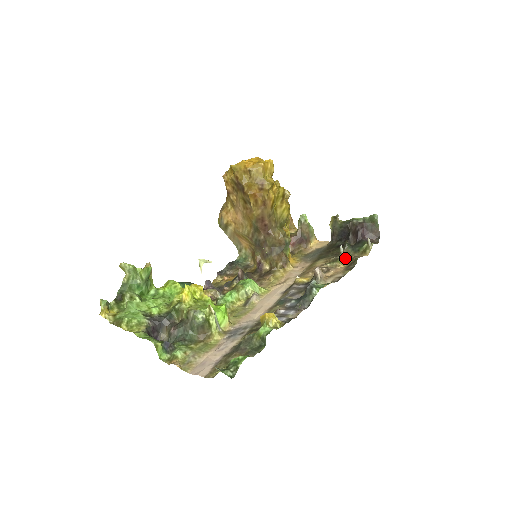
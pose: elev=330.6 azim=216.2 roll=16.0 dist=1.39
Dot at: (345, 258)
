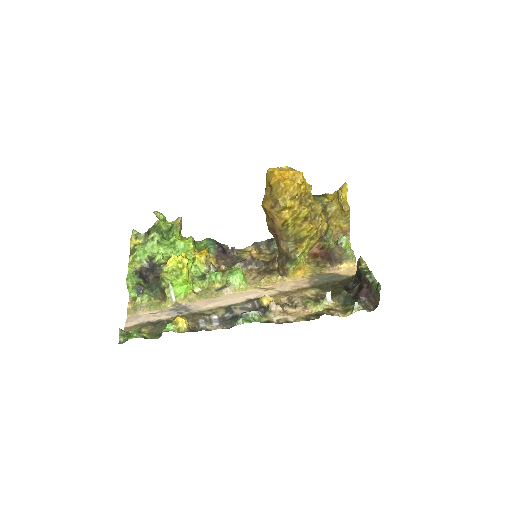
Dot at: (326, 304)
